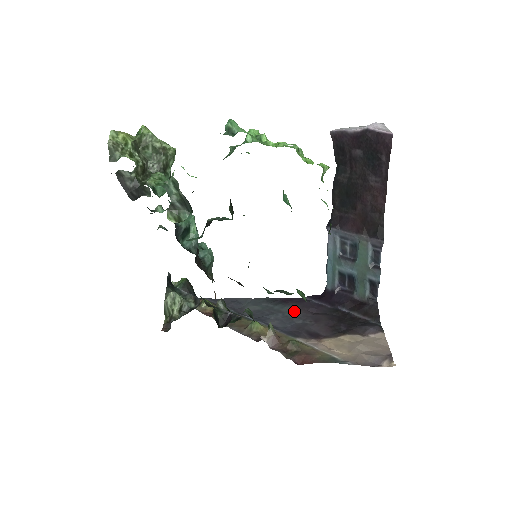
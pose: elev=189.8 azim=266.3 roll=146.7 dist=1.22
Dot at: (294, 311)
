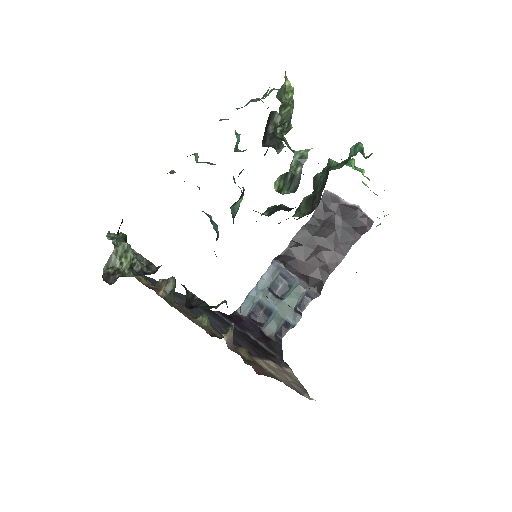
Dot at: (217, 320)
